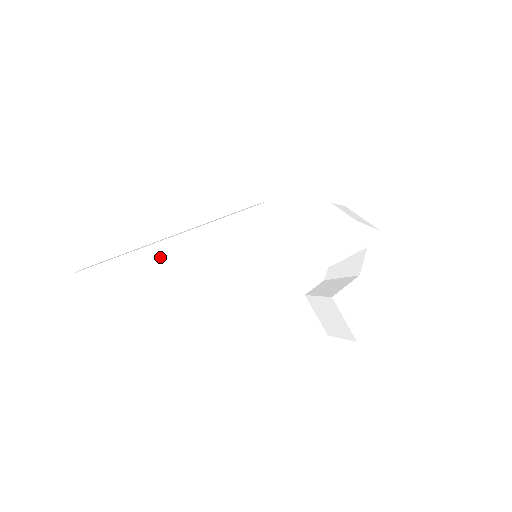
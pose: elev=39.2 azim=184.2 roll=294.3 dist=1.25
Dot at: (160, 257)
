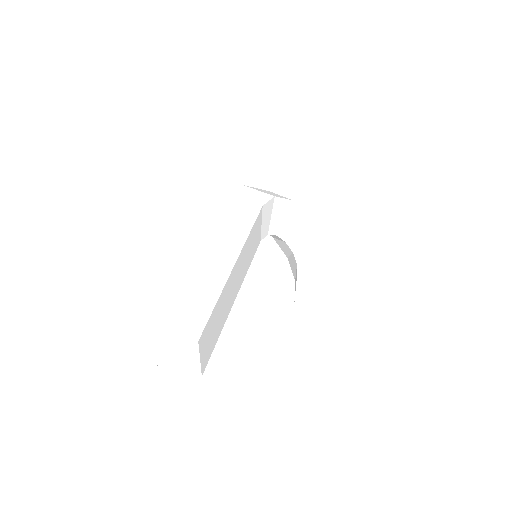
Dot at: (229, 288)
